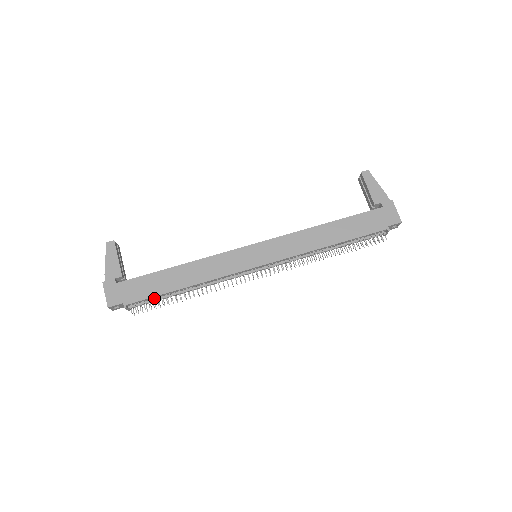
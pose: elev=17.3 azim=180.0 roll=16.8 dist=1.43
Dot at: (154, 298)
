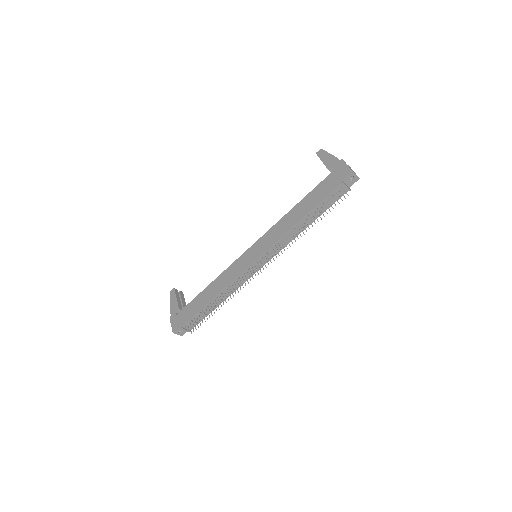
Dot at: (198, 316)
